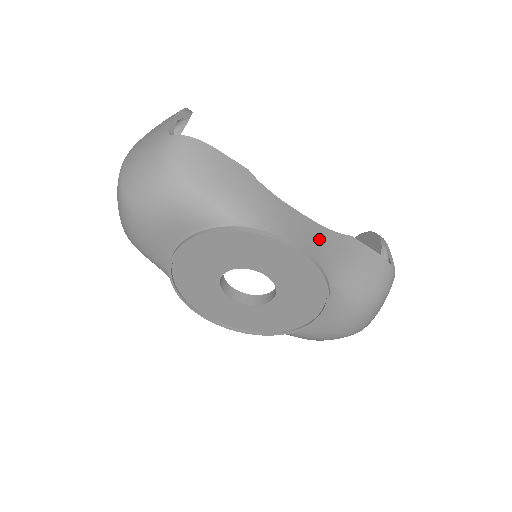
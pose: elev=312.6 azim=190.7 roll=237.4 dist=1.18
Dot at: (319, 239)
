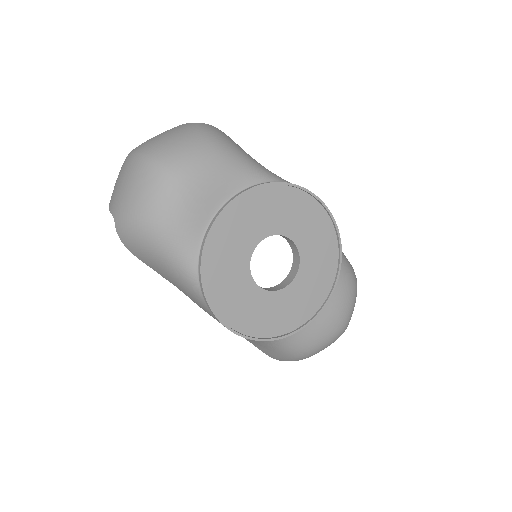
Dot at: occluded
